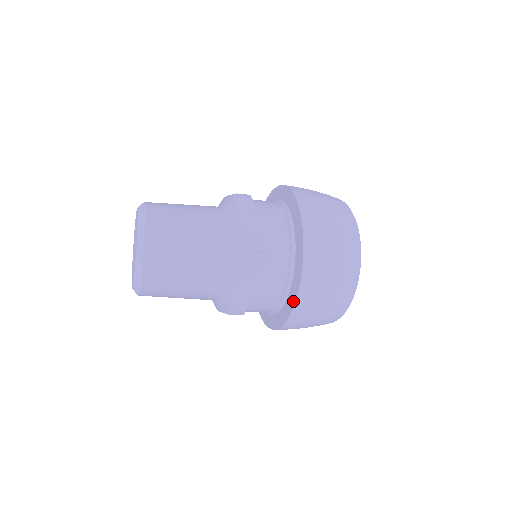
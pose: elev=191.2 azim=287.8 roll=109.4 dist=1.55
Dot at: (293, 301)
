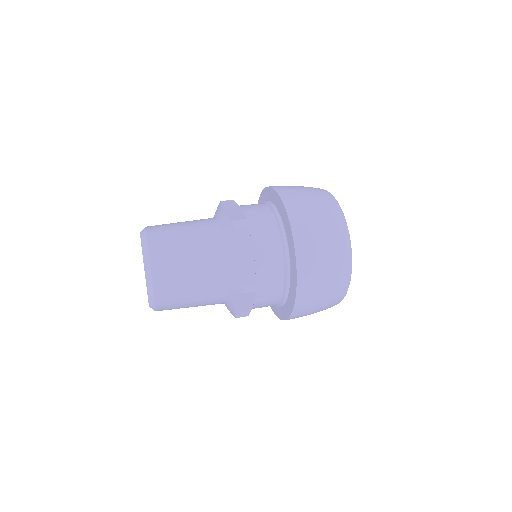
Dot at: (289, 312)
